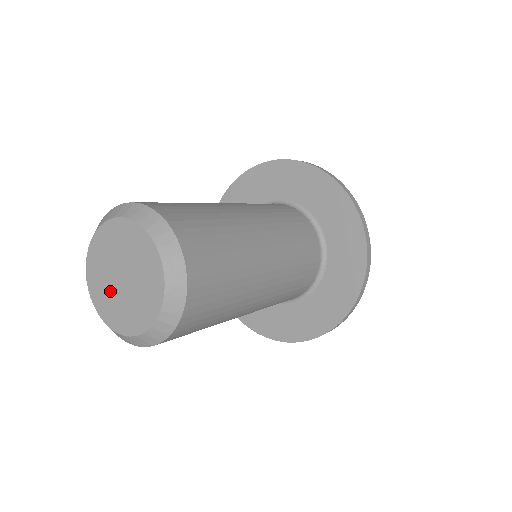
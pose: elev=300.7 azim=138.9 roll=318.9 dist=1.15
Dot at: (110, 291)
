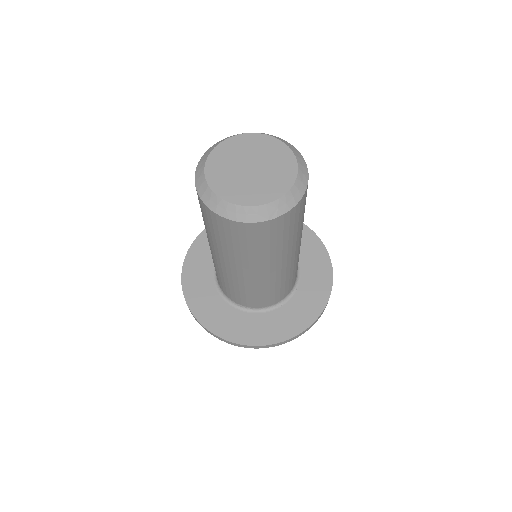
Dot at: (231, 169)
